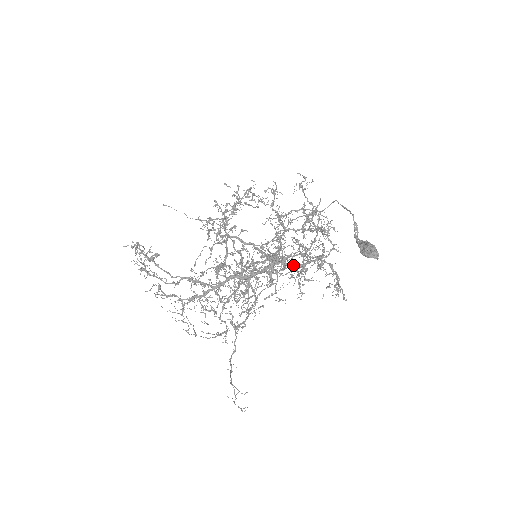
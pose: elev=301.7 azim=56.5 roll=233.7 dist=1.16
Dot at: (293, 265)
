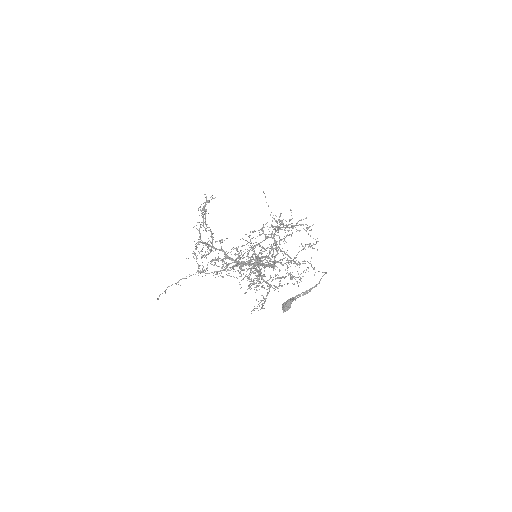
Dot at: (250, 274)
